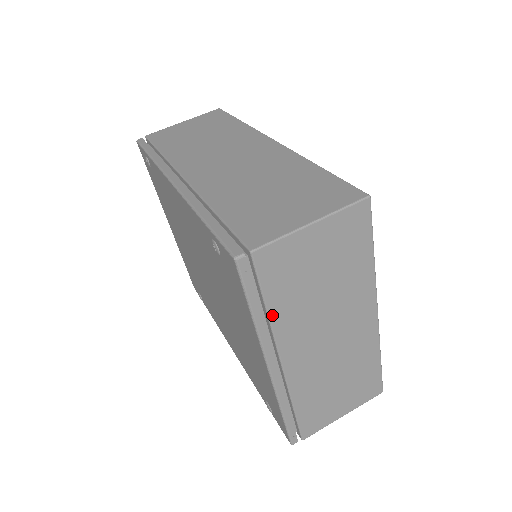
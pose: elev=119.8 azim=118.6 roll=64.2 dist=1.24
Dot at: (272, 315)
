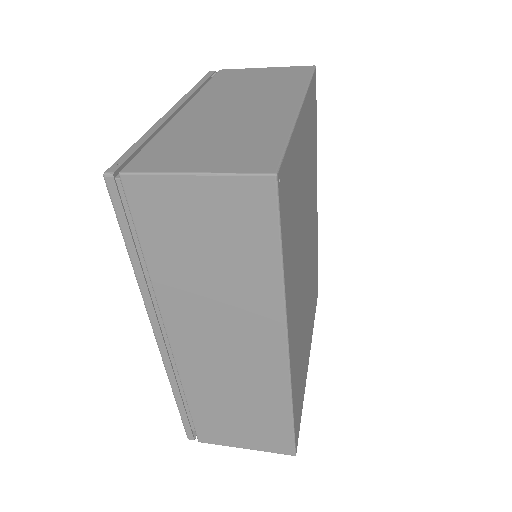
Dot at: (205, 88)
